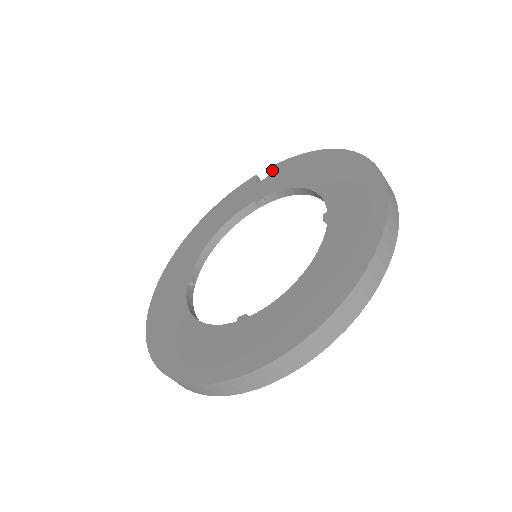
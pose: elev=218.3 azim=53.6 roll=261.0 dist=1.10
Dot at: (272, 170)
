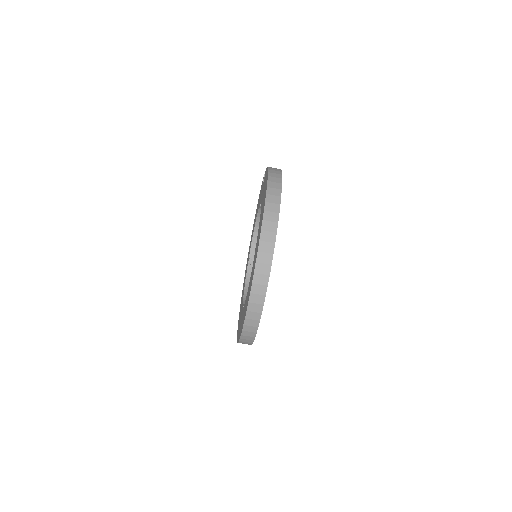
Dot at: occluded
